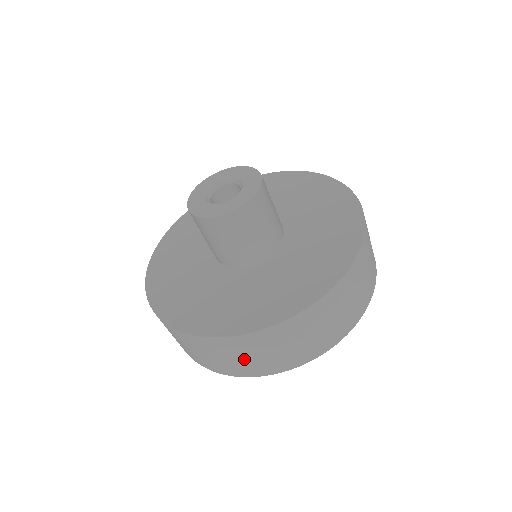
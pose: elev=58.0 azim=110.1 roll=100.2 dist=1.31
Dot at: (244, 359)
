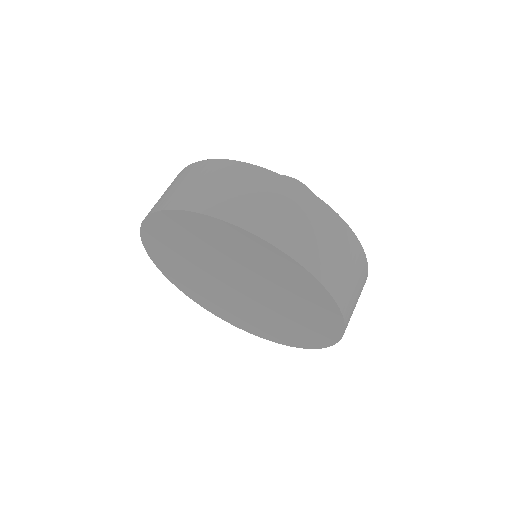
Dot at: (229, 191)
